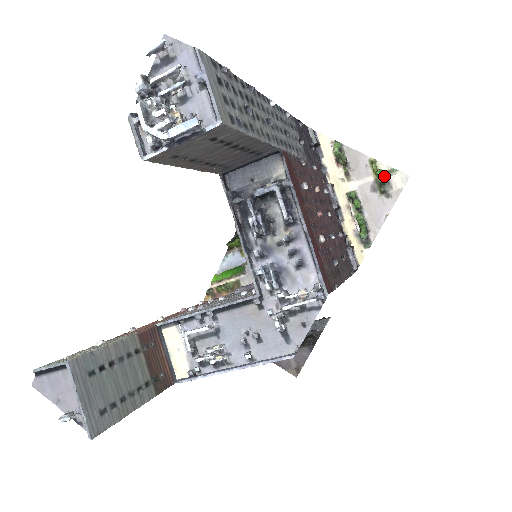
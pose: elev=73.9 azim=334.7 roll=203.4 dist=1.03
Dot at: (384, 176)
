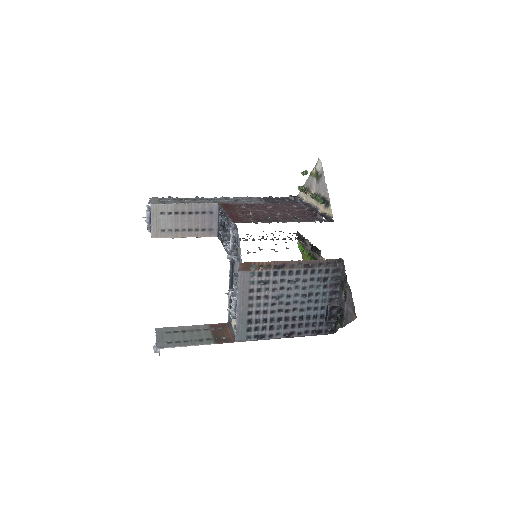
Dot at: (316, 172)
